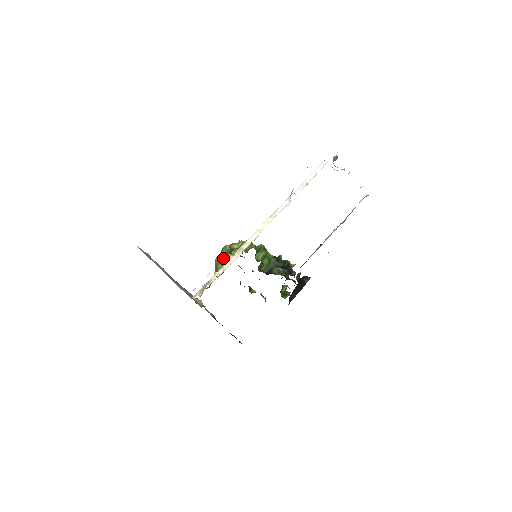
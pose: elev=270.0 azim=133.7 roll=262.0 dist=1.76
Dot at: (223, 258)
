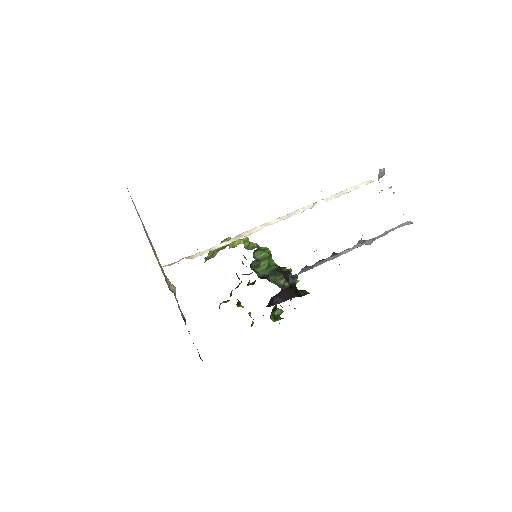
Dot at: occluded
